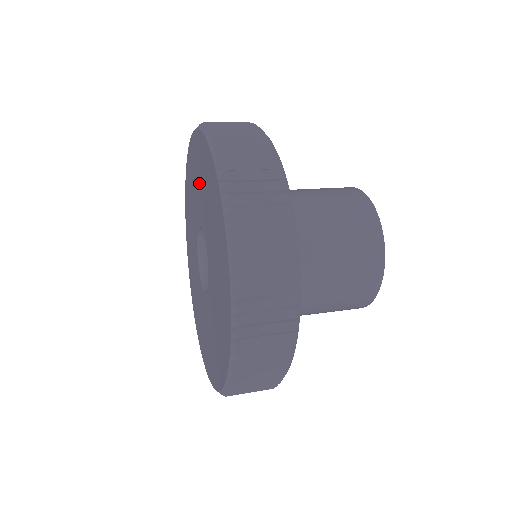
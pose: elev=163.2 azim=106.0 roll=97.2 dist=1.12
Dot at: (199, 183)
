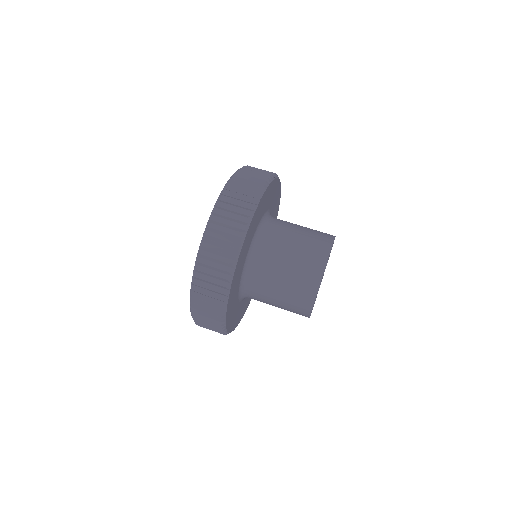
Dot at: occluded
